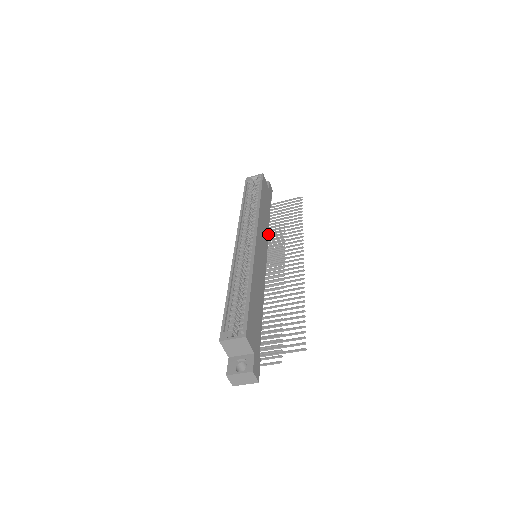
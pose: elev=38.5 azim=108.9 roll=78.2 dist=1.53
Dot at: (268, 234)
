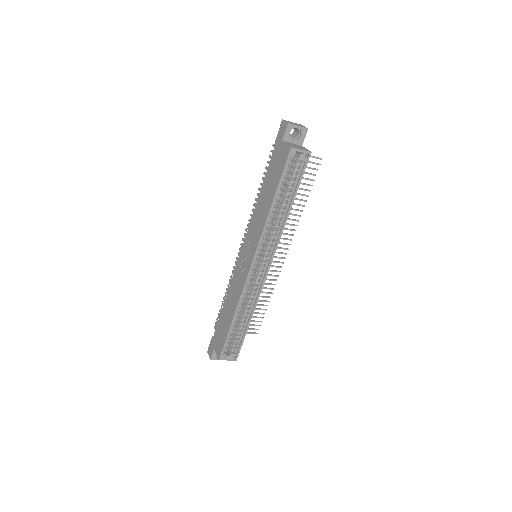
Dot at: occluded
